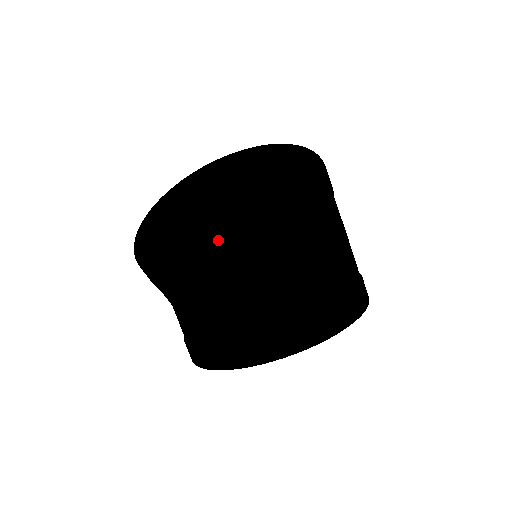
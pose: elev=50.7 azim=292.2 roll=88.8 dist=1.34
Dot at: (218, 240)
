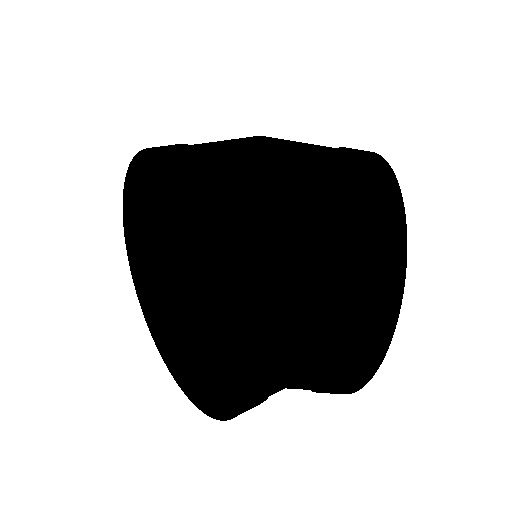
Dot at: (218, 245)
